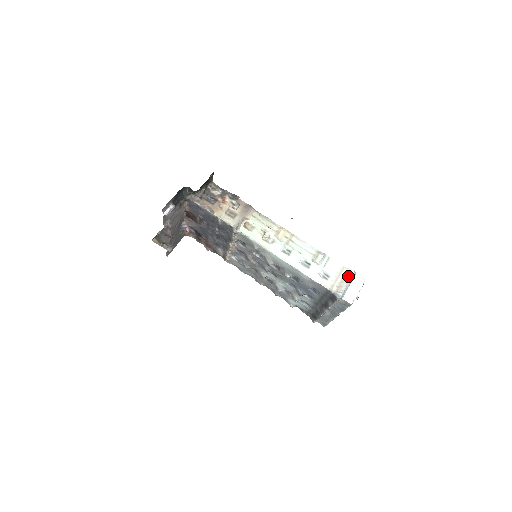
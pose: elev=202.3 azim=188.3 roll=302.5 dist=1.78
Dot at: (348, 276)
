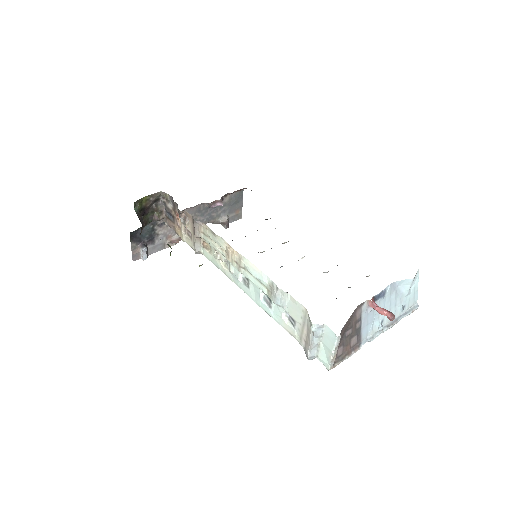
Dot at: (310, 329)
